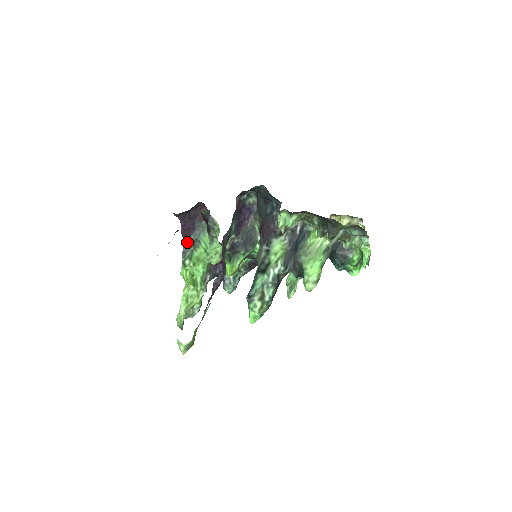
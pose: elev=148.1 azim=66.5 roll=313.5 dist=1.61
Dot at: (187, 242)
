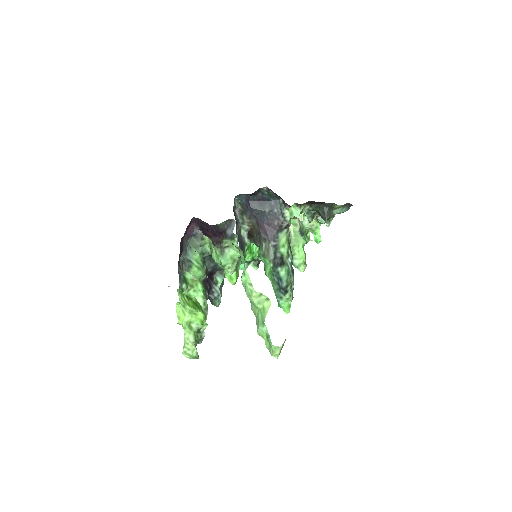
Dot at: (180, 265)
